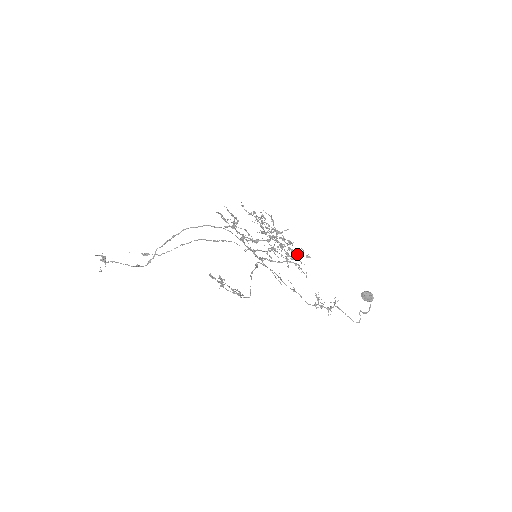
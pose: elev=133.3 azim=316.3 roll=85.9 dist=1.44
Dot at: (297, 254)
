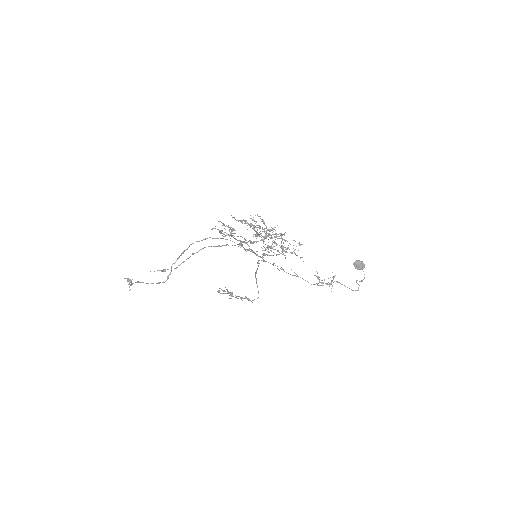
Dot at: (290, 244)
